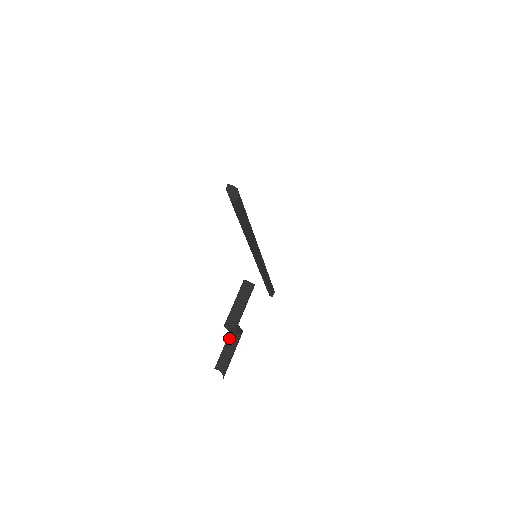
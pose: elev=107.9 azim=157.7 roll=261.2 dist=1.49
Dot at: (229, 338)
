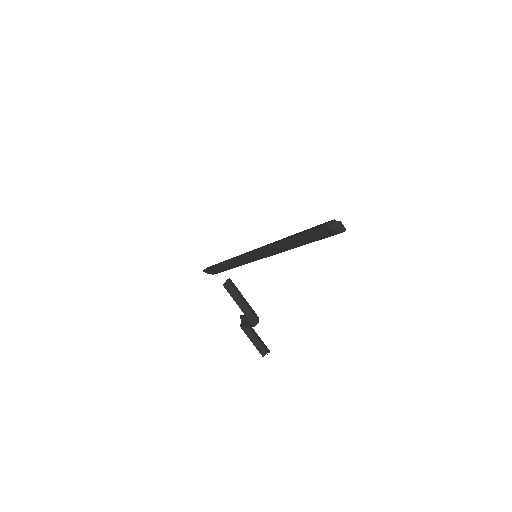
Dot at: (246, 331)
